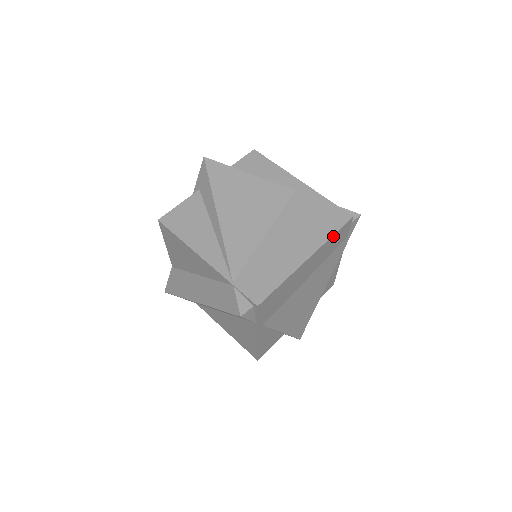
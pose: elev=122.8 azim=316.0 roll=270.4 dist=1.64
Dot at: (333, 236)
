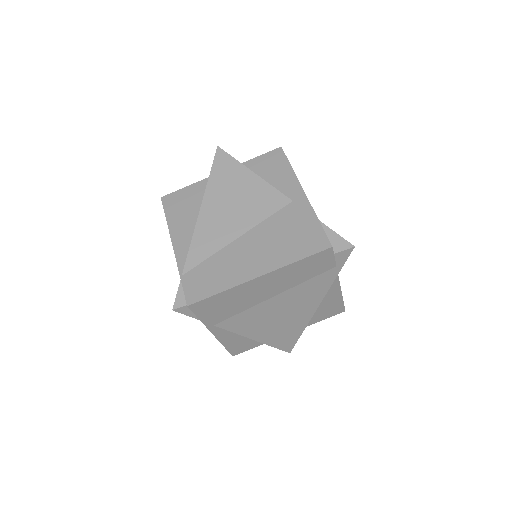
Dot at: (300, 261)
